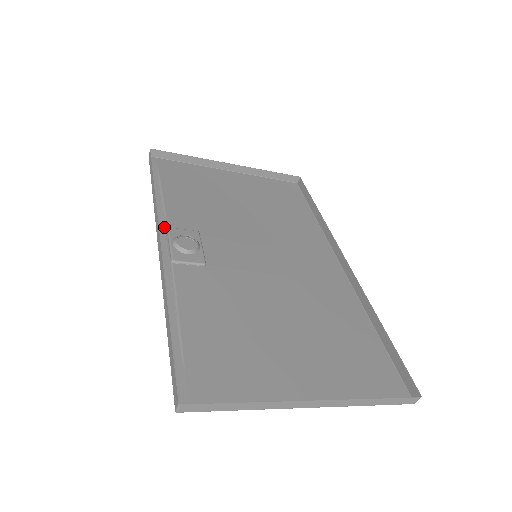
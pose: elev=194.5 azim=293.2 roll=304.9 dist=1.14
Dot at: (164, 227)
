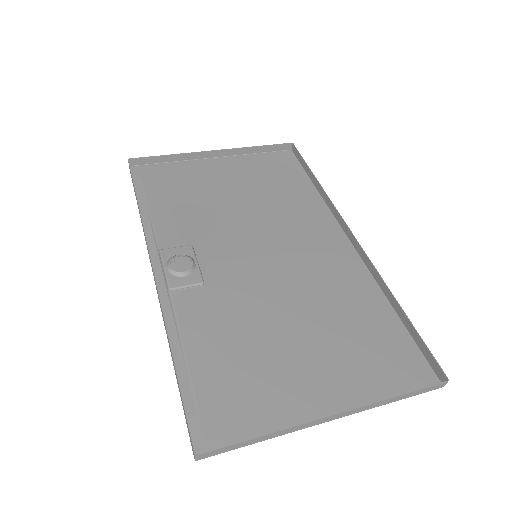
Dot at: (156, 249)
